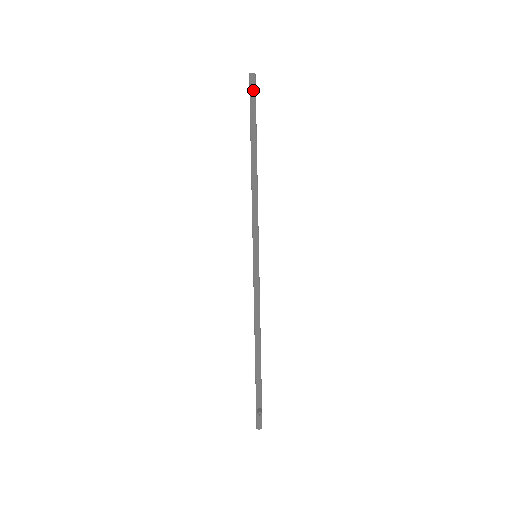
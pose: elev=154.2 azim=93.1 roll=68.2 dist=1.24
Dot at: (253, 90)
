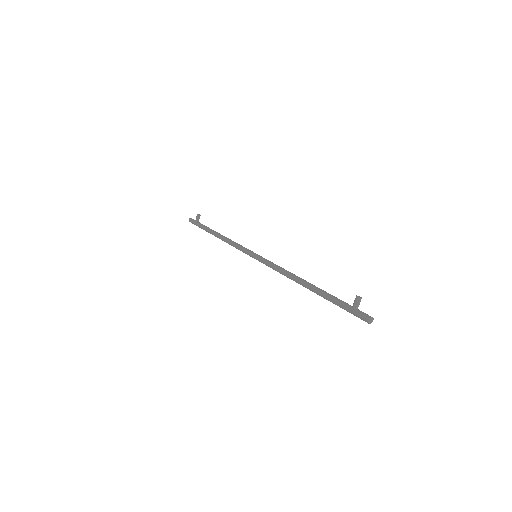
Dot at: (198, 216)
